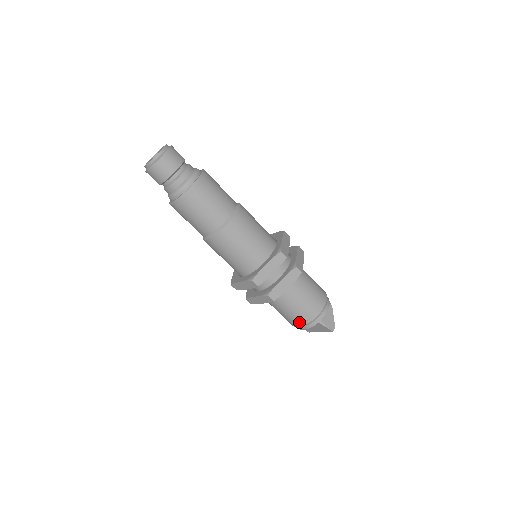
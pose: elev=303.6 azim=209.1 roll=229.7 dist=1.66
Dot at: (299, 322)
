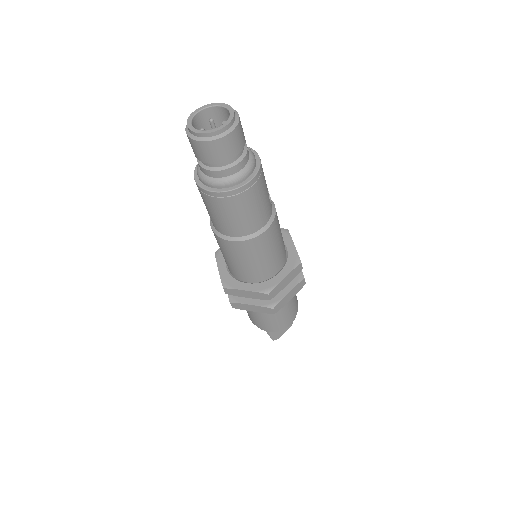
Dot at: (250, 318)
